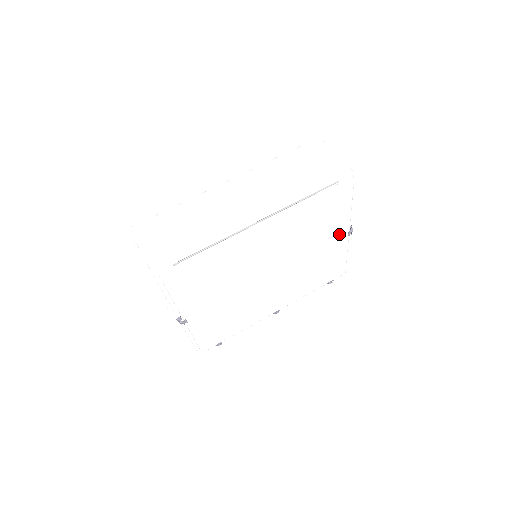
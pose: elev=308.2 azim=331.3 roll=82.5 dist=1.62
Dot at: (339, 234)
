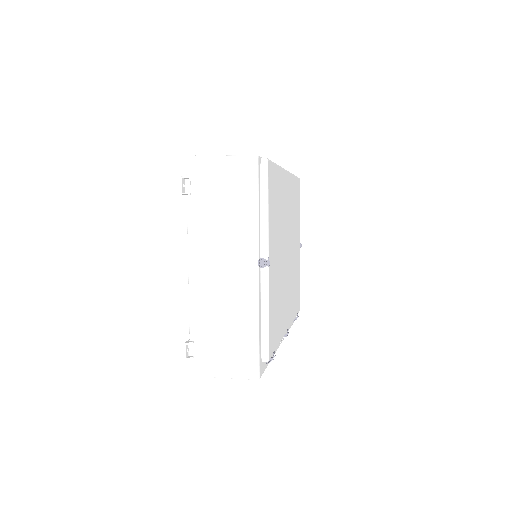
Dot at: (298, 240)
